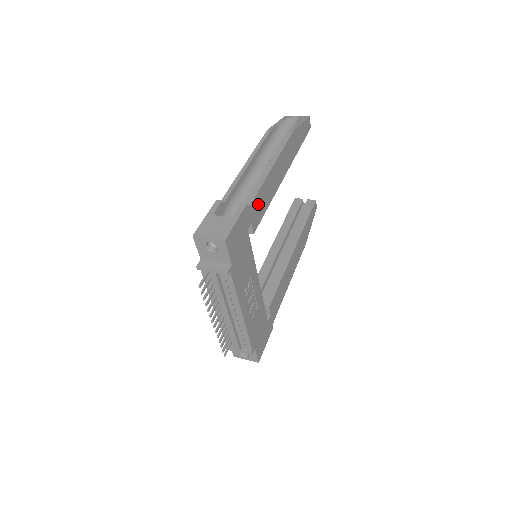
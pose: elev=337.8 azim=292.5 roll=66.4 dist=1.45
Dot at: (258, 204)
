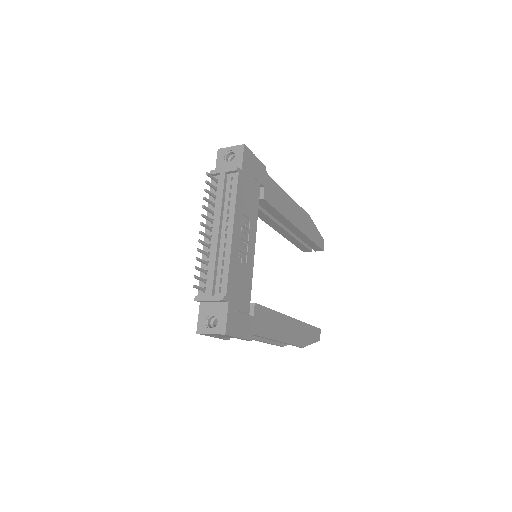
Dot at: (273, 190)
